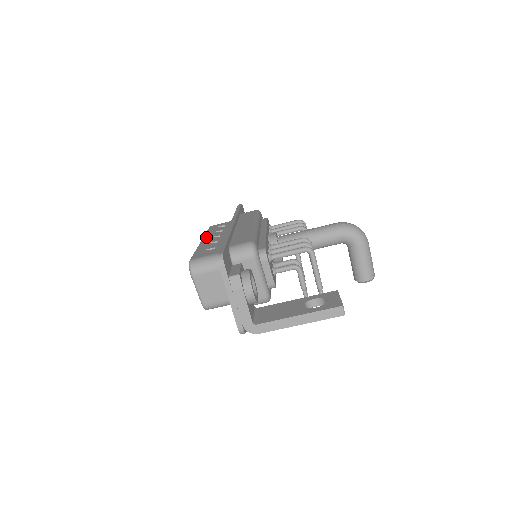
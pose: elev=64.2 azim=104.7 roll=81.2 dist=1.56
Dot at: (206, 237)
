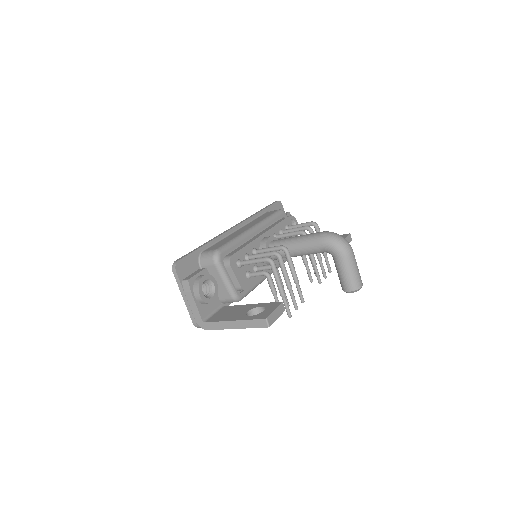
Dot at: occluded
